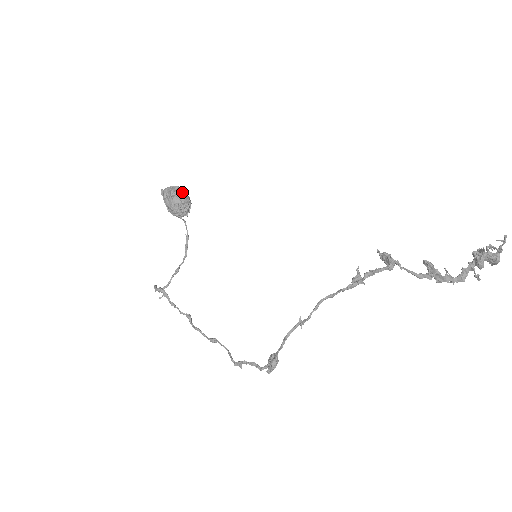
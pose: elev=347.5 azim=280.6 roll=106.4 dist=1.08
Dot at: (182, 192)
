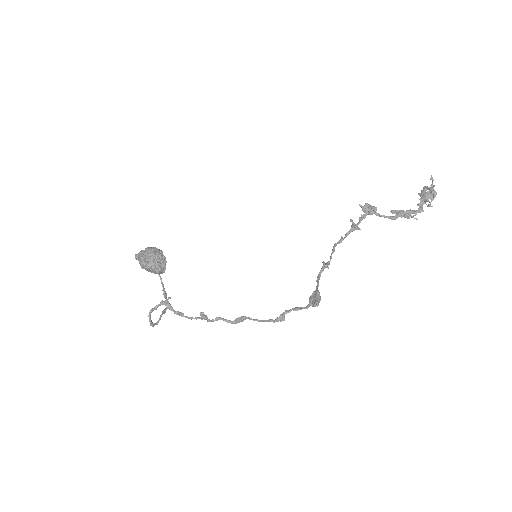
Dot at: (159, 250)
